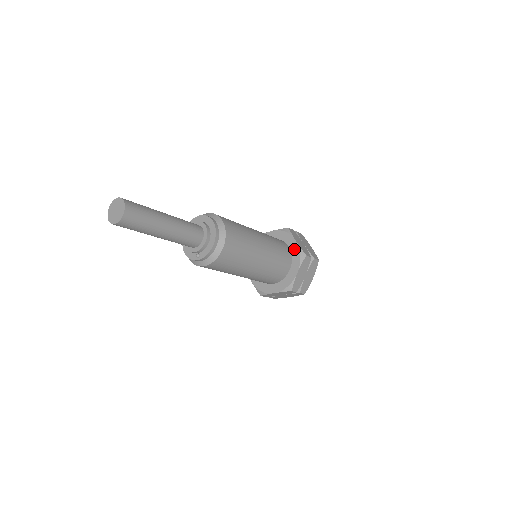
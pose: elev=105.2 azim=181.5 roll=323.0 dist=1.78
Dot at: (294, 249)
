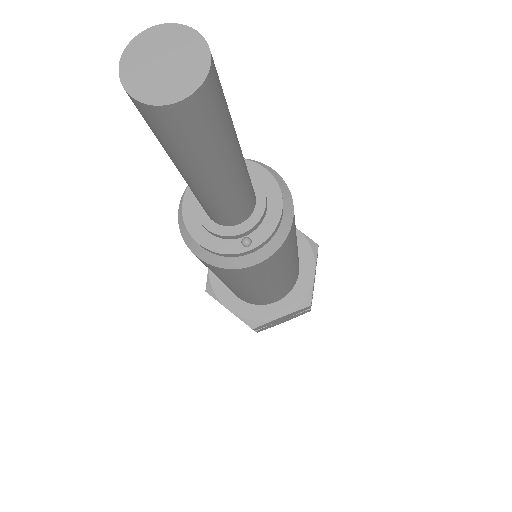
Dot at: occluded
